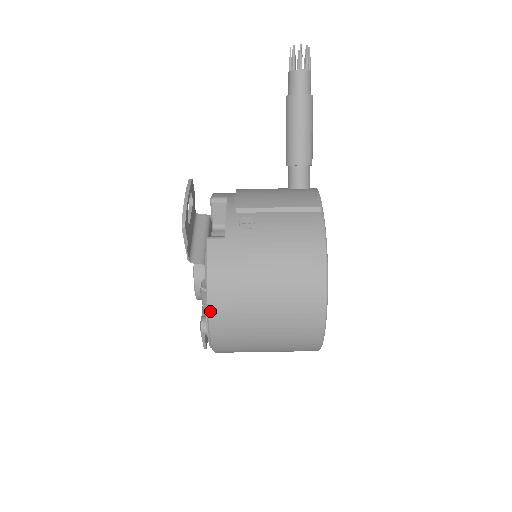
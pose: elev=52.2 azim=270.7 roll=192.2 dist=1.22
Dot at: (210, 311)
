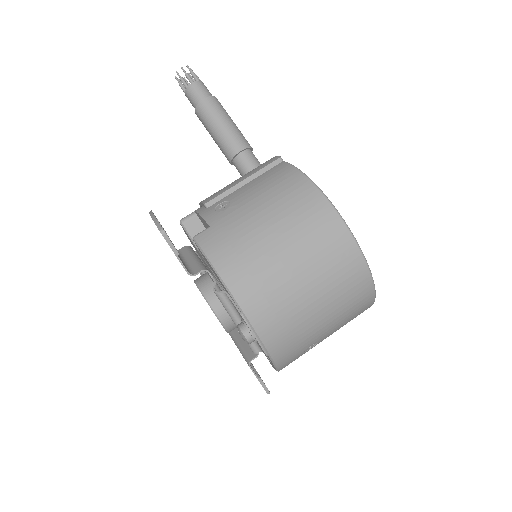
Dot at: (238, 300)
